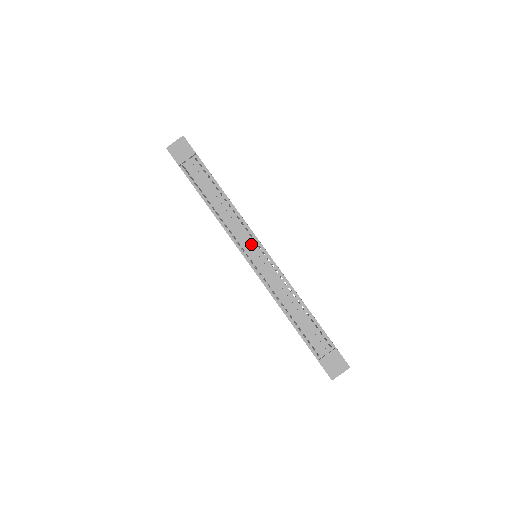
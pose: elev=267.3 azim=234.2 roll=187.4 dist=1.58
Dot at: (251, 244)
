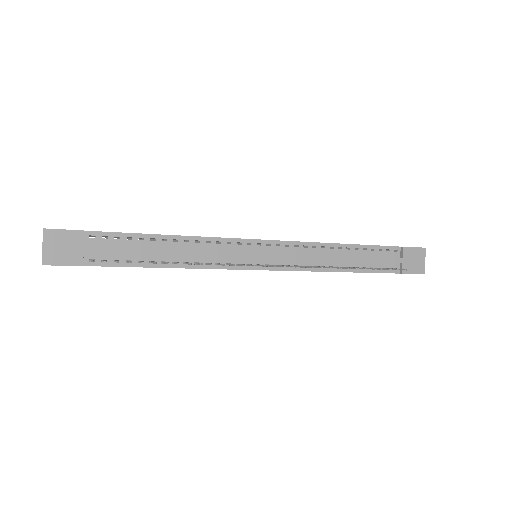
Dot at: (248, 251)
